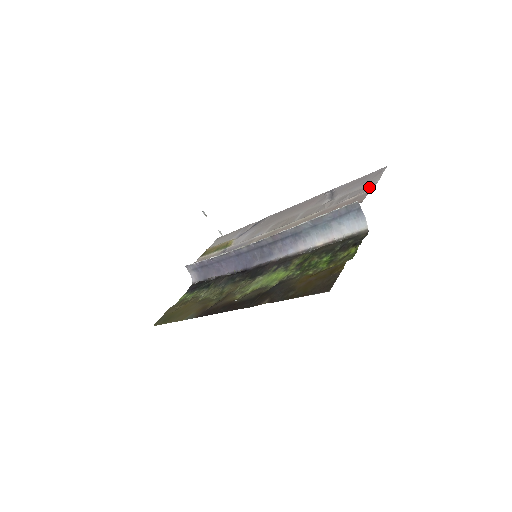
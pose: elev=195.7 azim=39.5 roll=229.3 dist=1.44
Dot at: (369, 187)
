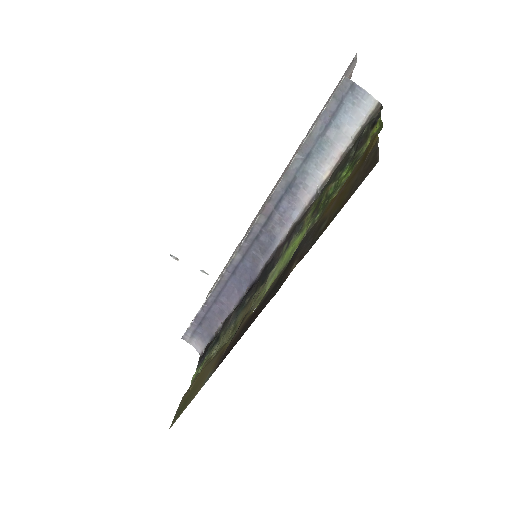
Dot at: occluded
